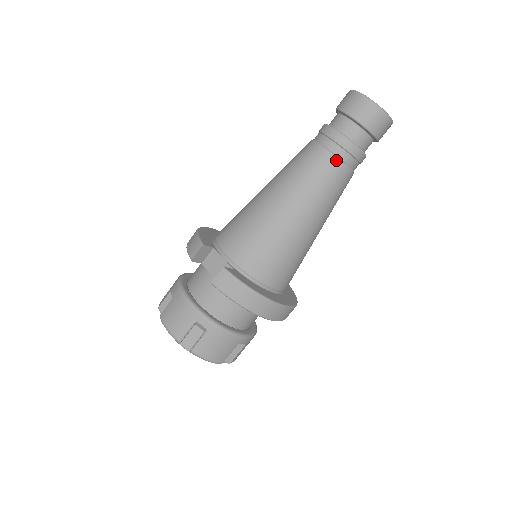
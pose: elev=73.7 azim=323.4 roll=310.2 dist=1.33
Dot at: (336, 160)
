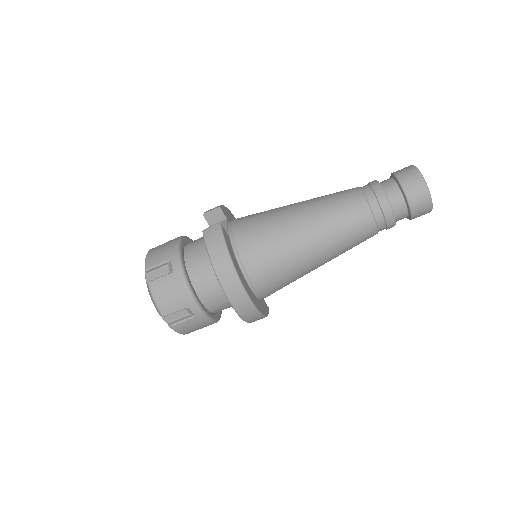
Dot at: (365, 203)
